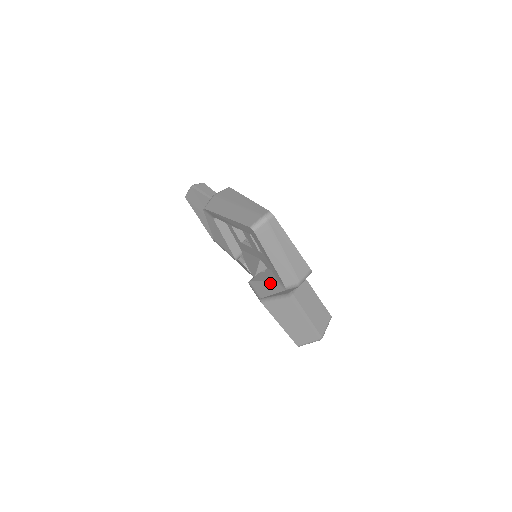
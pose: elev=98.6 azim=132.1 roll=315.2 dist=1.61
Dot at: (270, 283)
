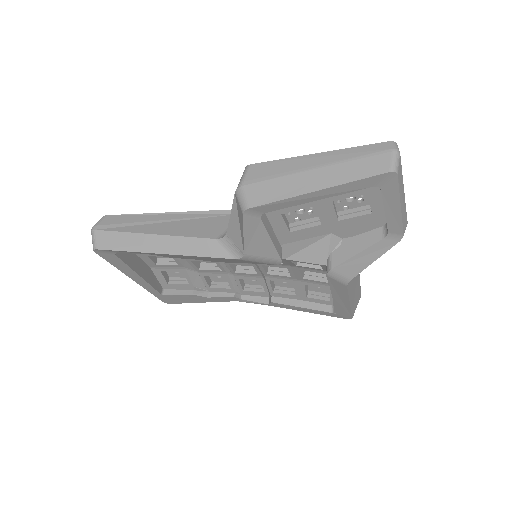
Dot at: (374, 247)
